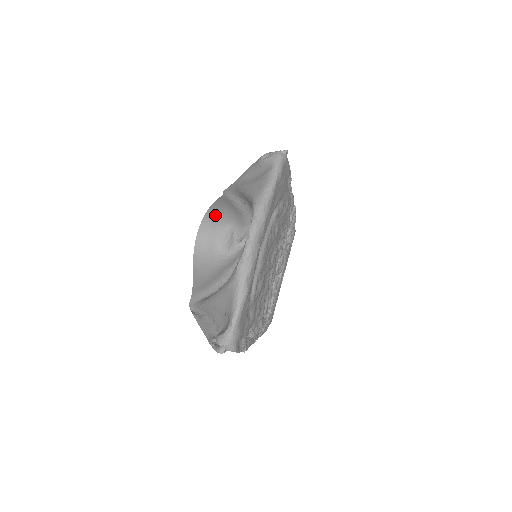
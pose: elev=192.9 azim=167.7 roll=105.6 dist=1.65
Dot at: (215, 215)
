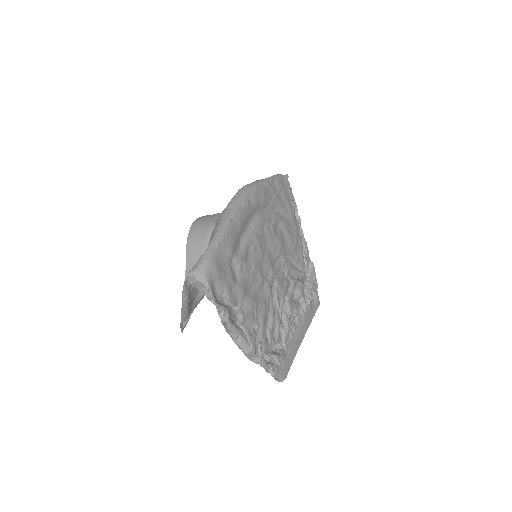
Dot at: occluded
